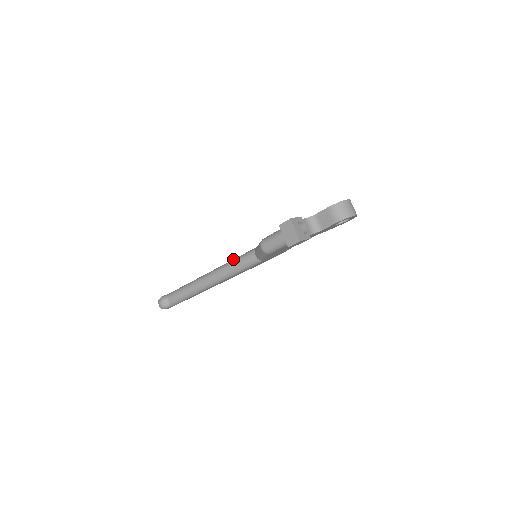
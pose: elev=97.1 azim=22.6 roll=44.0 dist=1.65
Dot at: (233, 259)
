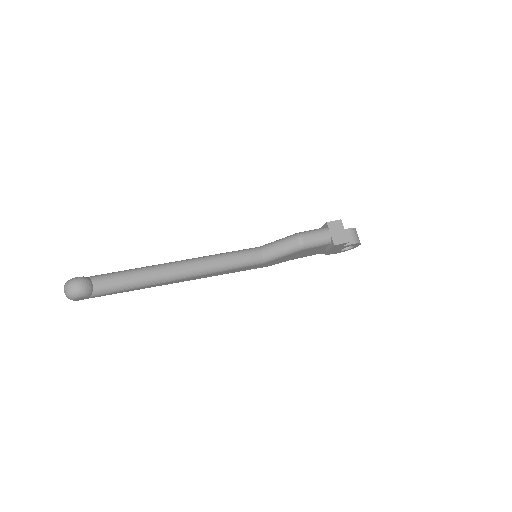
Dot at: occluded
